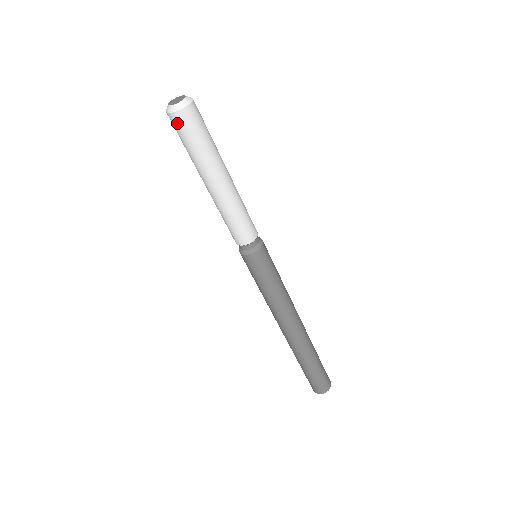
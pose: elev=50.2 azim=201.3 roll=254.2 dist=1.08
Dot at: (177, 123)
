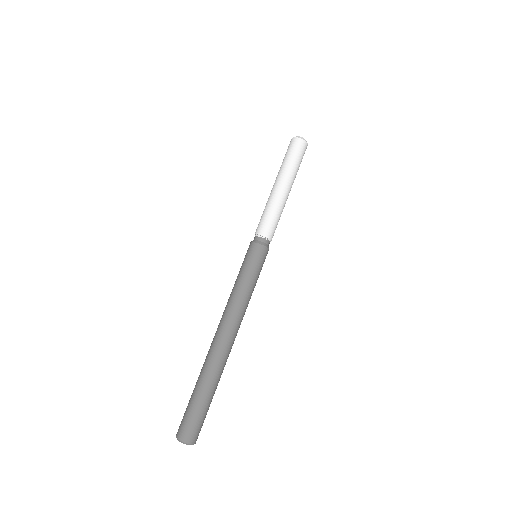
Dot at: (292, 143)
